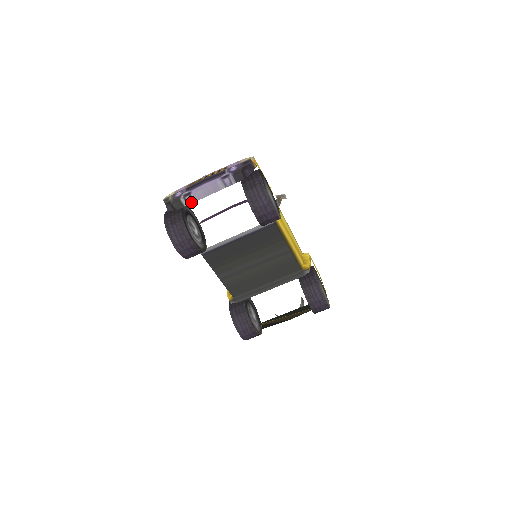
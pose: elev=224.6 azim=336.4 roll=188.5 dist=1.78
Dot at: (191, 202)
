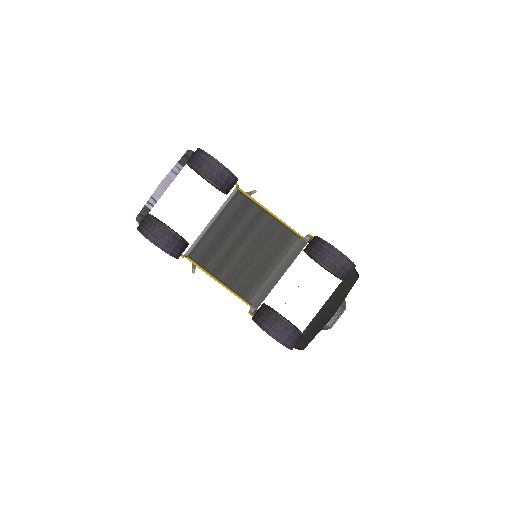
Dot at: (154, 203)
